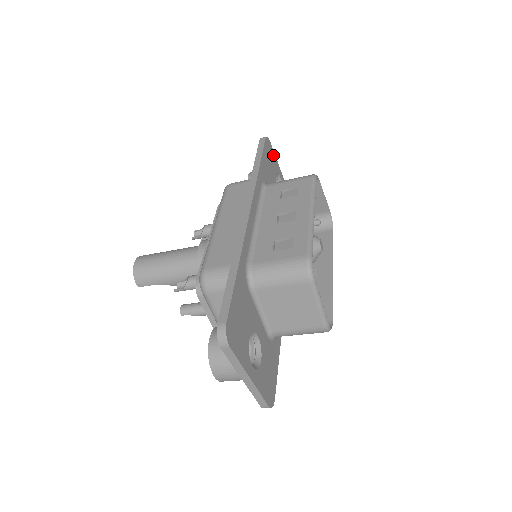
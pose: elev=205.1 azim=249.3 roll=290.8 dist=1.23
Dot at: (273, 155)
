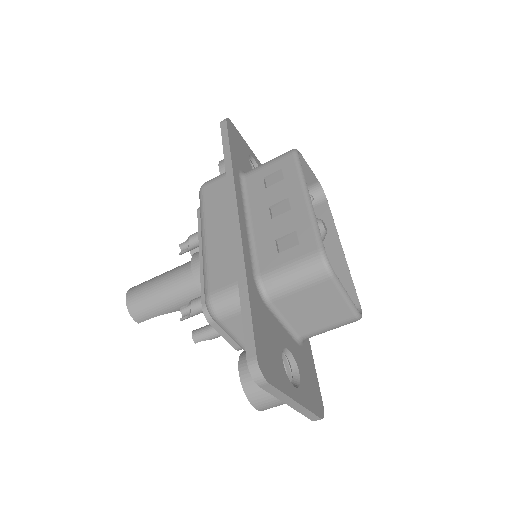
Dot at: (239, 136)
